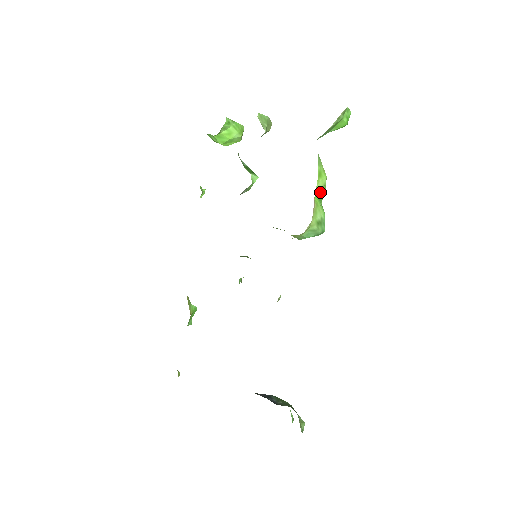
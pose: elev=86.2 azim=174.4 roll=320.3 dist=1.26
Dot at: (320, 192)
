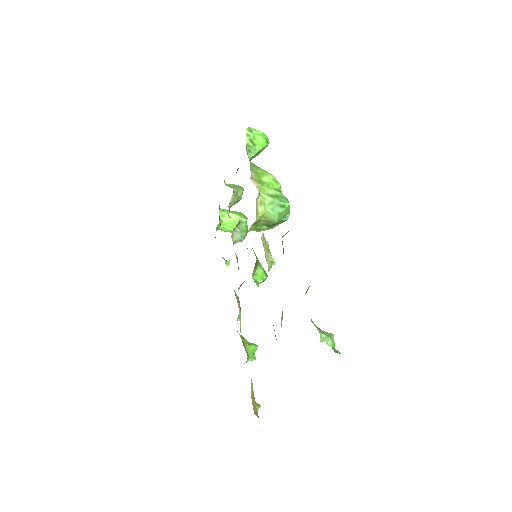
Dot at: (273, 186)
